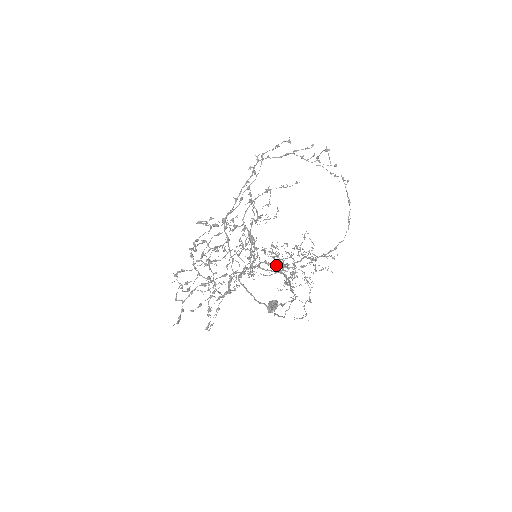
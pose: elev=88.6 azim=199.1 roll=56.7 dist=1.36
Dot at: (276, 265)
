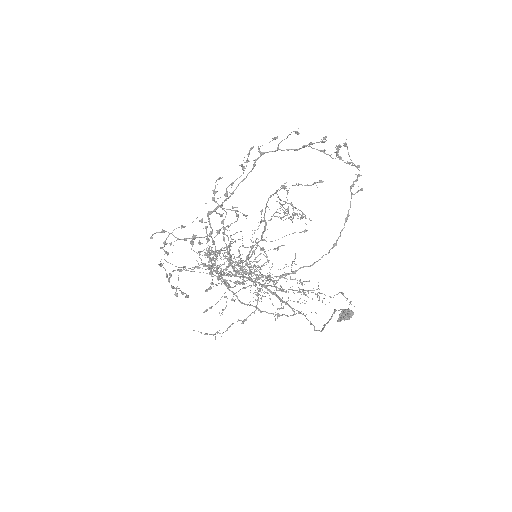
Dot at: (210, 272)
